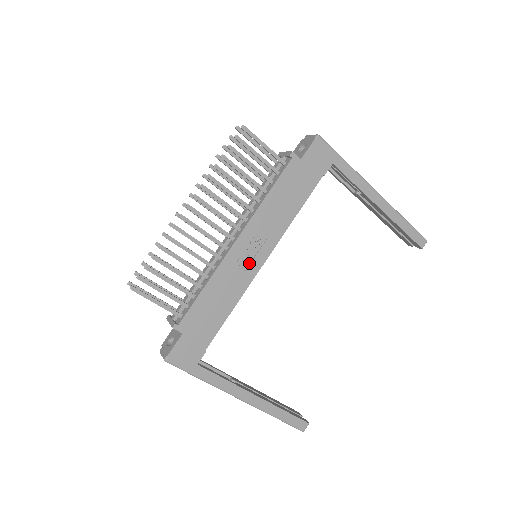
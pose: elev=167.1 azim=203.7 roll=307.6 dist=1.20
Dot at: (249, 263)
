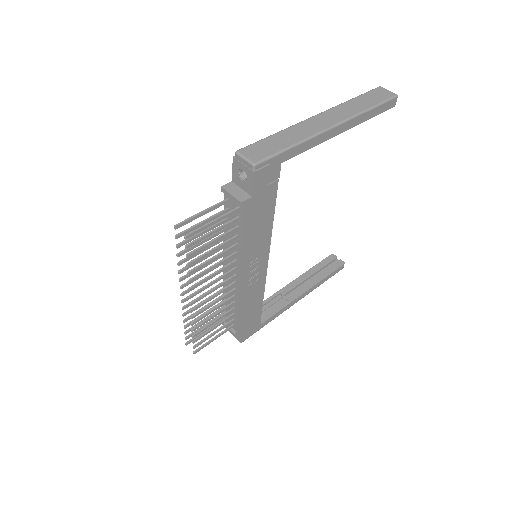
Dot at: (258, 274)
